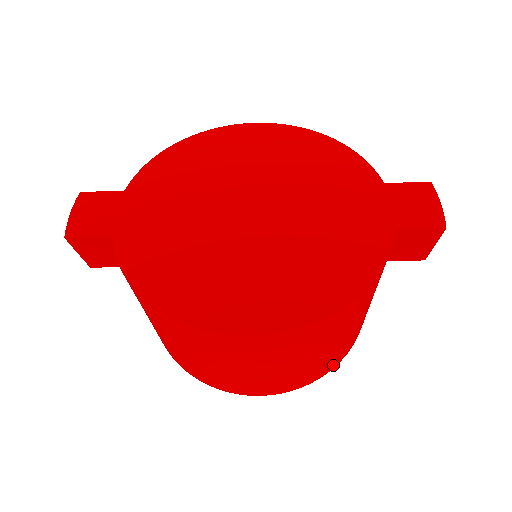
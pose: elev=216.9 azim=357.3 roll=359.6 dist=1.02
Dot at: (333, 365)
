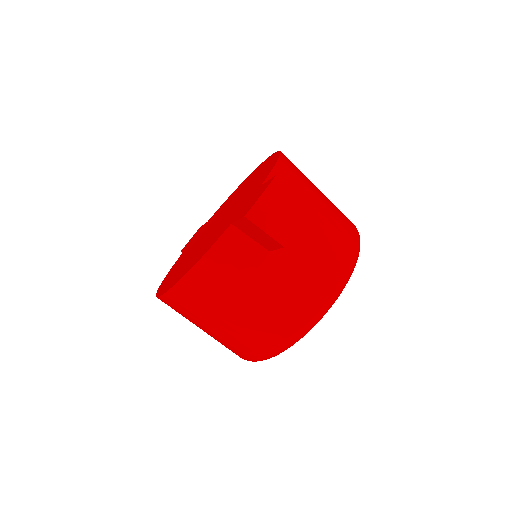
Dot at: (269, 343)
